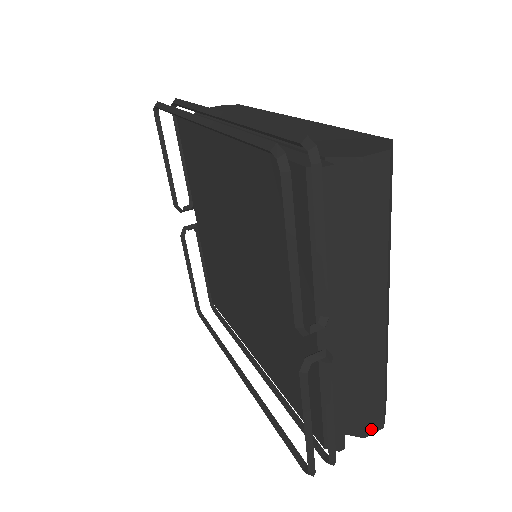
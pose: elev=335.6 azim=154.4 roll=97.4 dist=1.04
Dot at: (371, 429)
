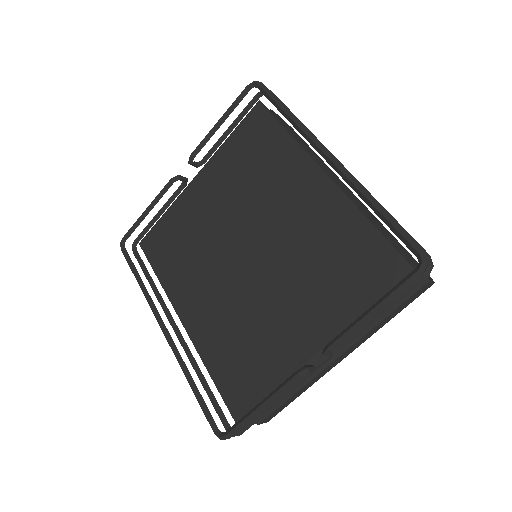
Dot at: (265, 421)
